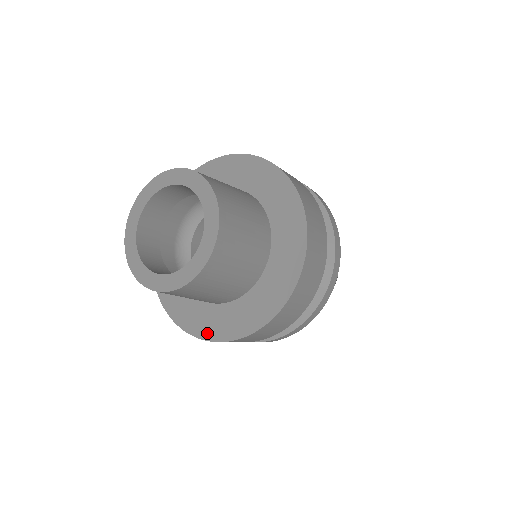
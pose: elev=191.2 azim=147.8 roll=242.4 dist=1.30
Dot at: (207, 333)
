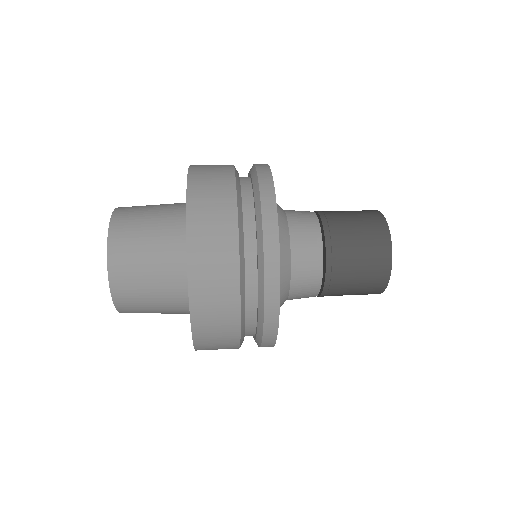
Dot at: occluded
